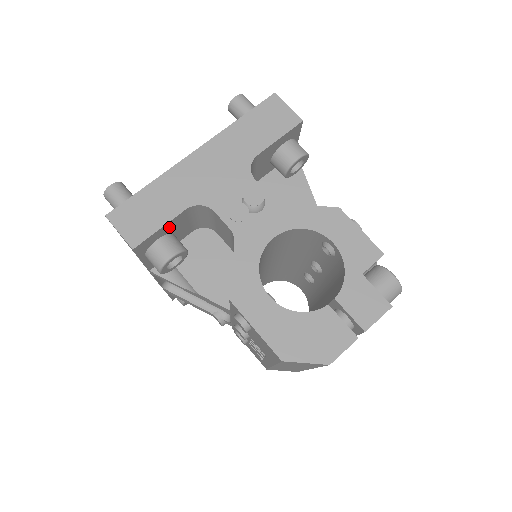
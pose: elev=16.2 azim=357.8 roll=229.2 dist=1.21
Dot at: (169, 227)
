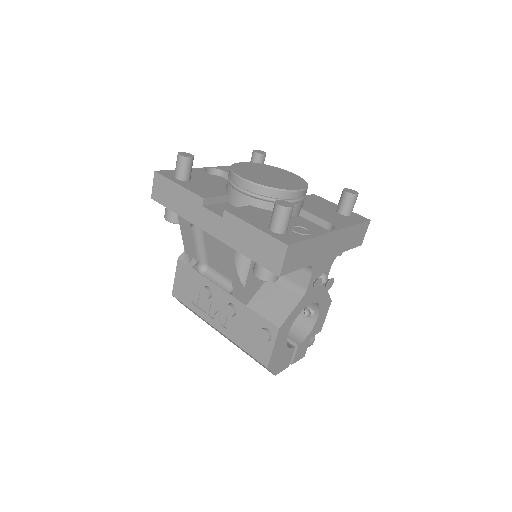
Dot at: occluded
